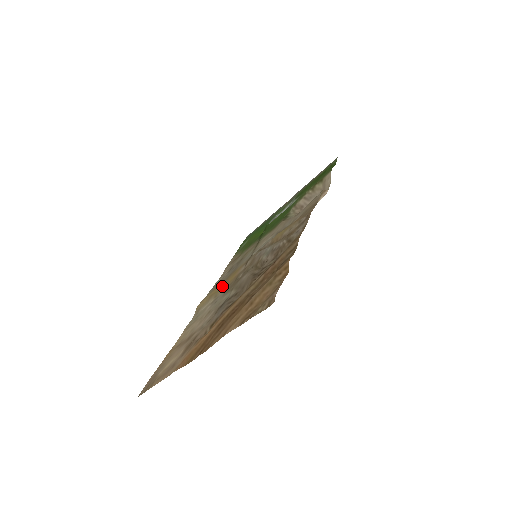
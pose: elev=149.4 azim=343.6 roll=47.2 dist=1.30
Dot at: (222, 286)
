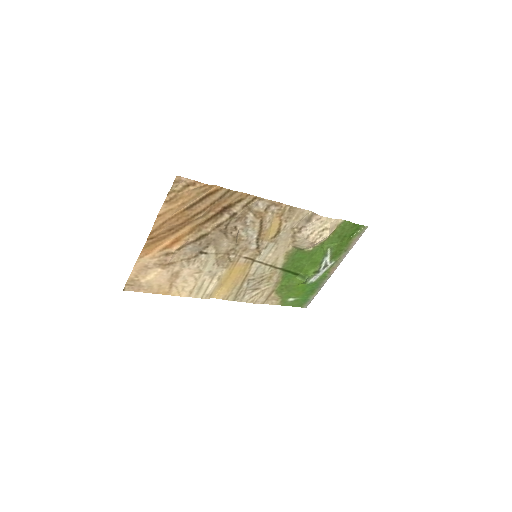
Dot at: (231, 280)
